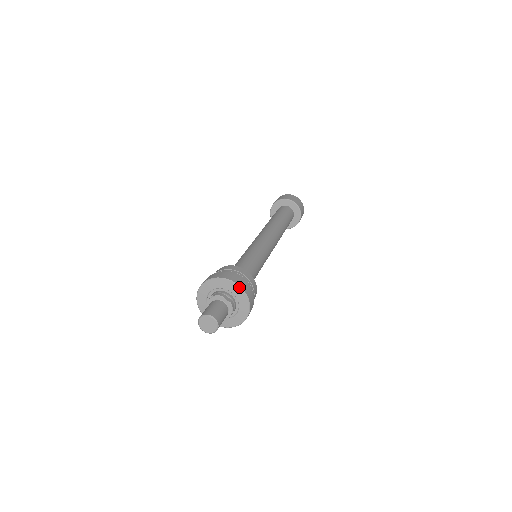
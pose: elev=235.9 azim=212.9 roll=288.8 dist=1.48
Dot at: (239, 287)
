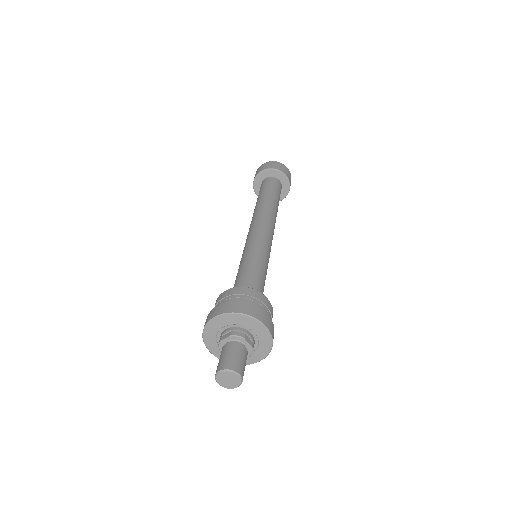
Dot at: (267, 330)
